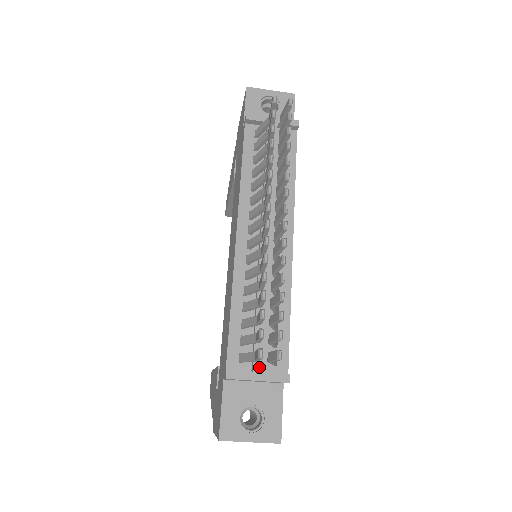
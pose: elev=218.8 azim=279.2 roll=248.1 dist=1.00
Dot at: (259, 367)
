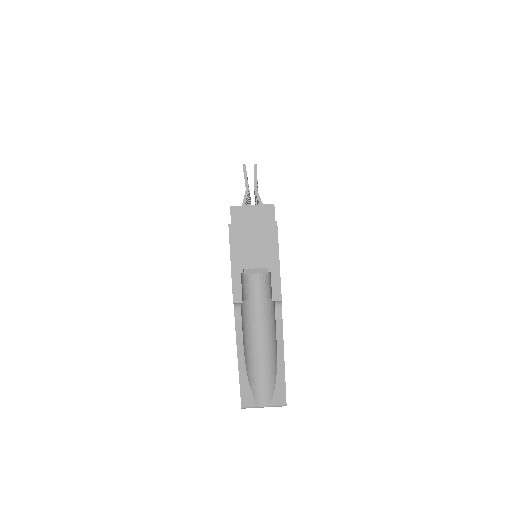
Dot at: occluded
